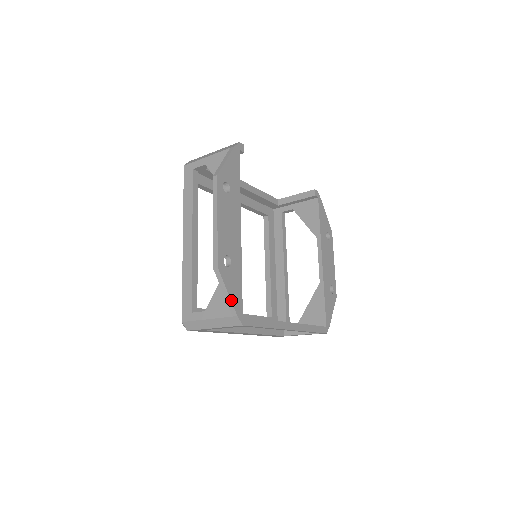
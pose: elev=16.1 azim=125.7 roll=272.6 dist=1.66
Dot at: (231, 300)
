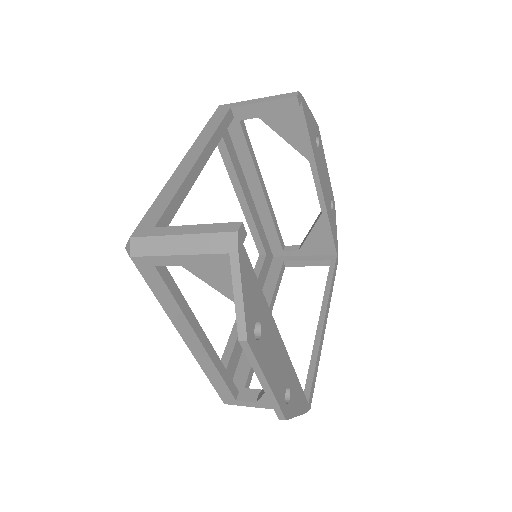
Dot at: occluded
